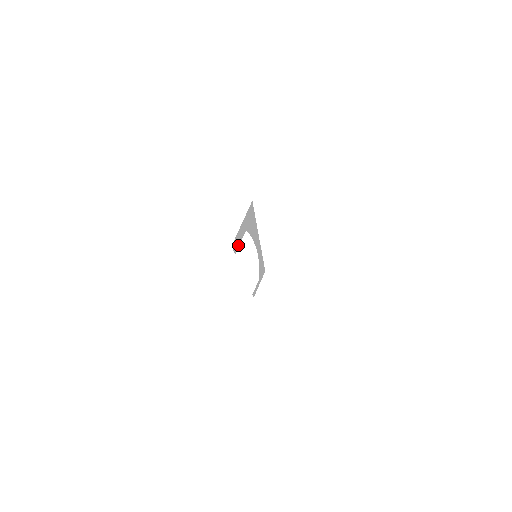
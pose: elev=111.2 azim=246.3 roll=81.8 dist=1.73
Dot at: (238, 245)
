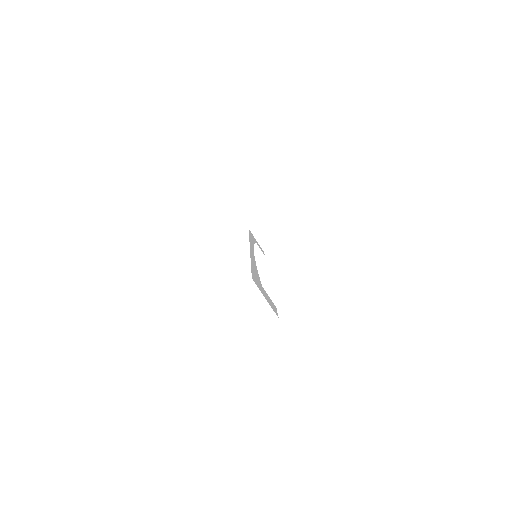
Dot at: occluded
